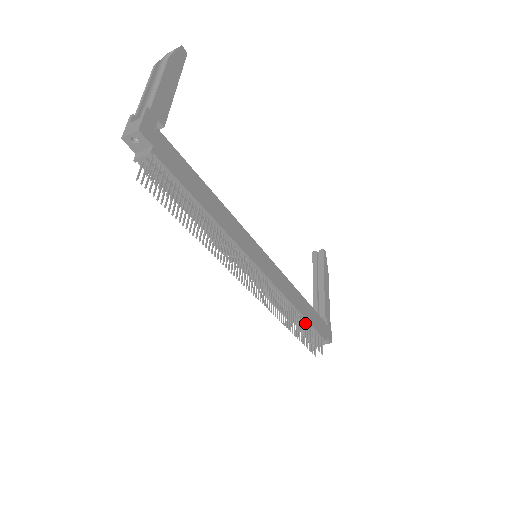
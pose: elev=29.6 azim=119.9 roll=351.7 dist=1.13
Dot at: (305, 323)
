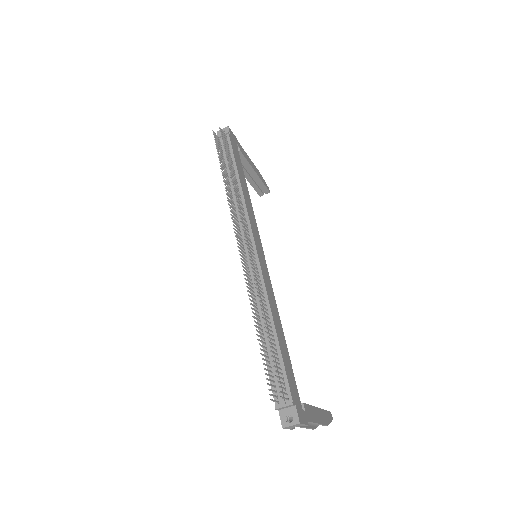
Dot at: (275, 344)
